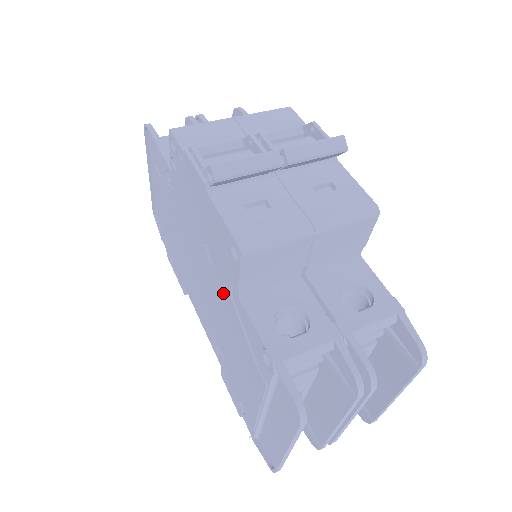
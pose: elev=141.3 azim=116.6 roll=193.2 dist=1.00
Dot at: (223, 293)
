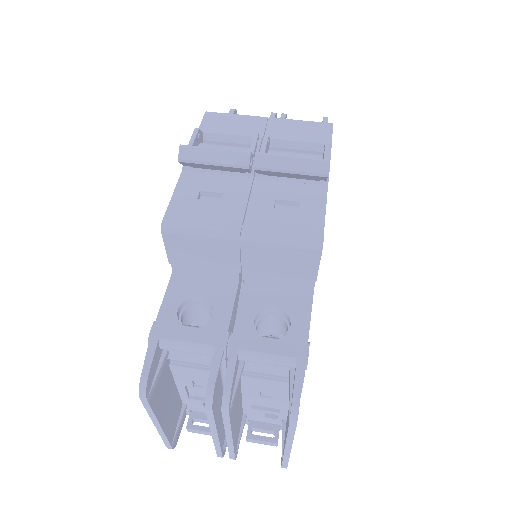
Dot at: occluded
